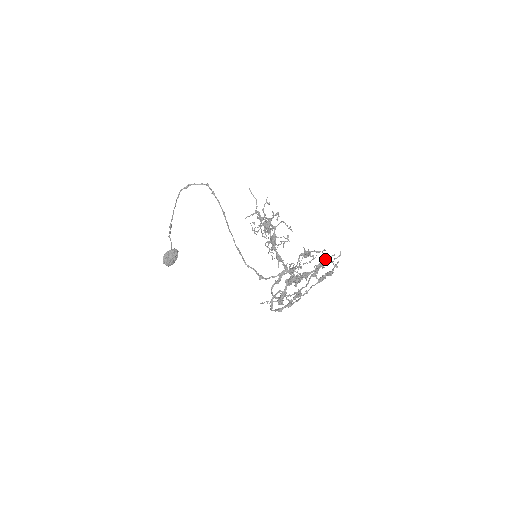
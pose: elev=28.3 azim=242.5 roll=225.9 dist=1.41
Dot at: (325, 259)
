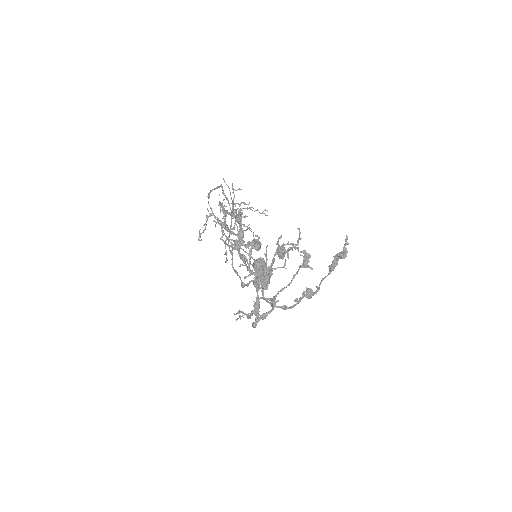
Dot at: (278, 245)
